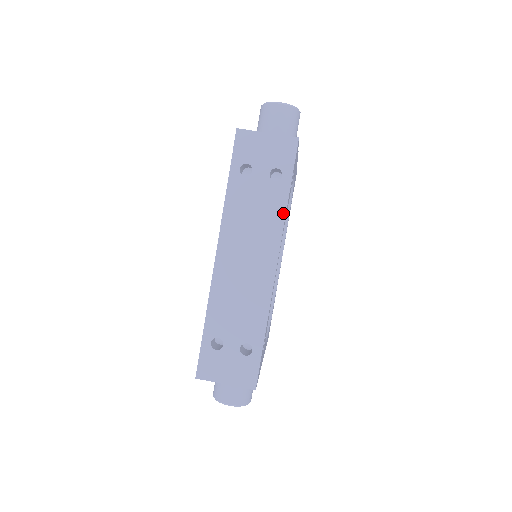
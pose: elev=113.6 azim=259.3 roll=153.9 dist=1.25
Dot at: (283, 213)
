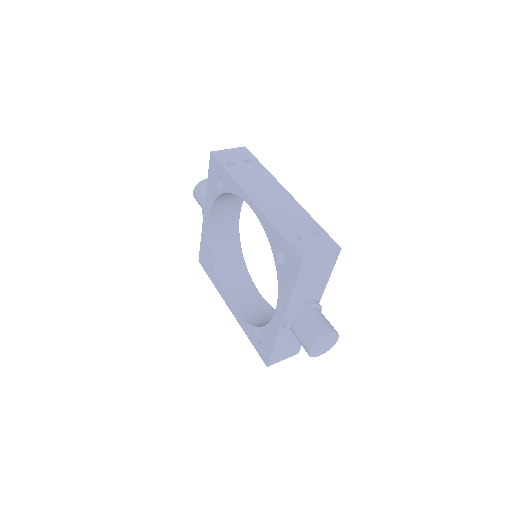
Dot at: (268, 172)
